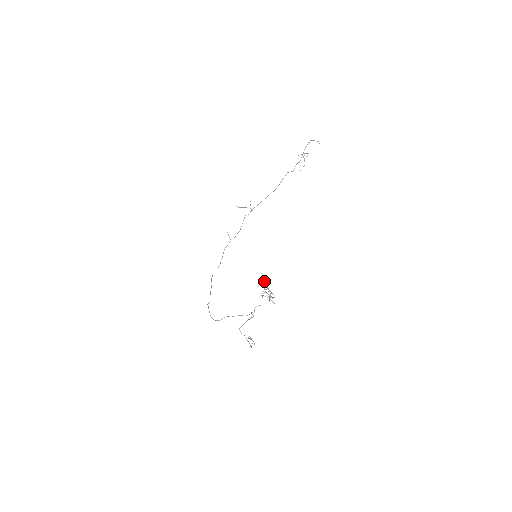
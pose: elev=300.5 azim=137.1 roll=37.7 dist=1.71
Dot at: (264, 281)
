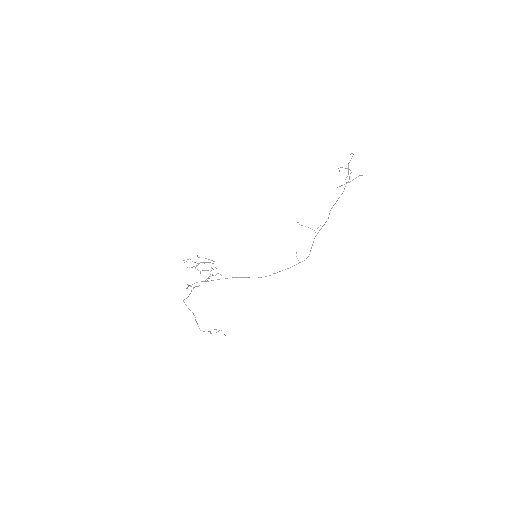
Dot at: occluded
